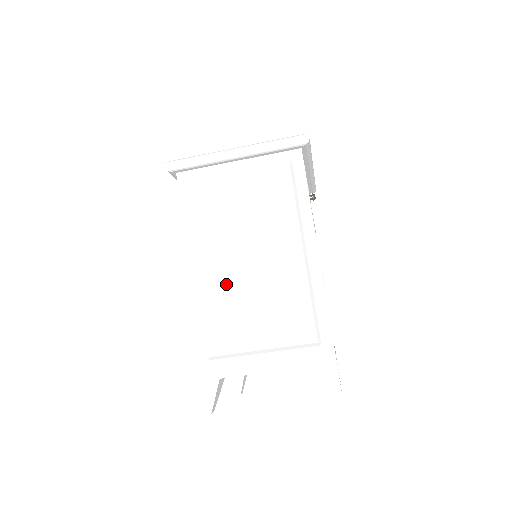
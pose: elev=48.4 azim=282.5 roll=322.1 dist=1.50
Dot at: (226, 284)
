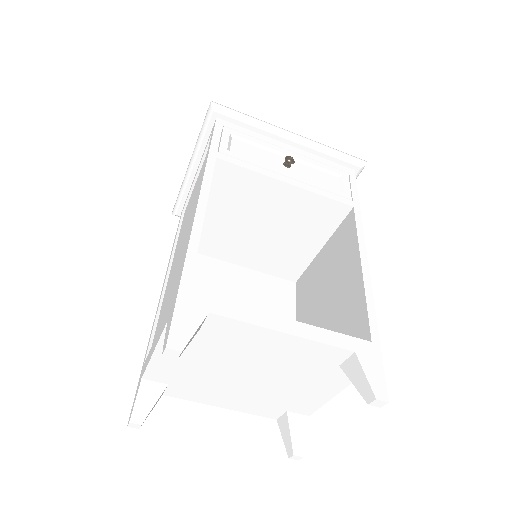
Dot at: (170, 279)
